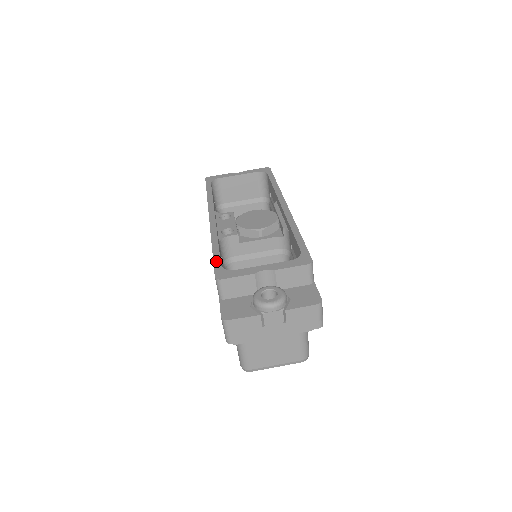
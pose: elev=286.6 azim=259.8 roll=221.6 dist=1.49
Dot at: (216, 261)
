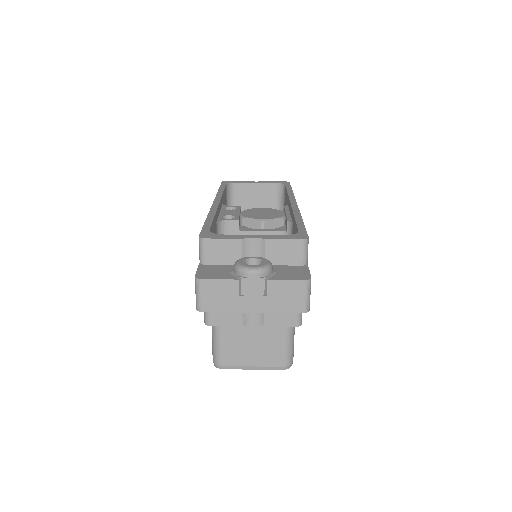
Dot at: (205, 227)
